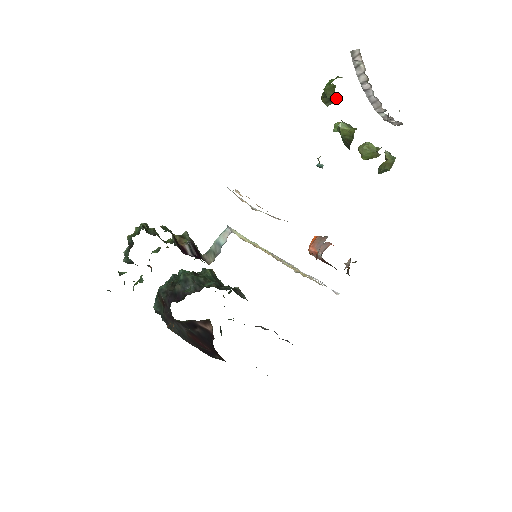
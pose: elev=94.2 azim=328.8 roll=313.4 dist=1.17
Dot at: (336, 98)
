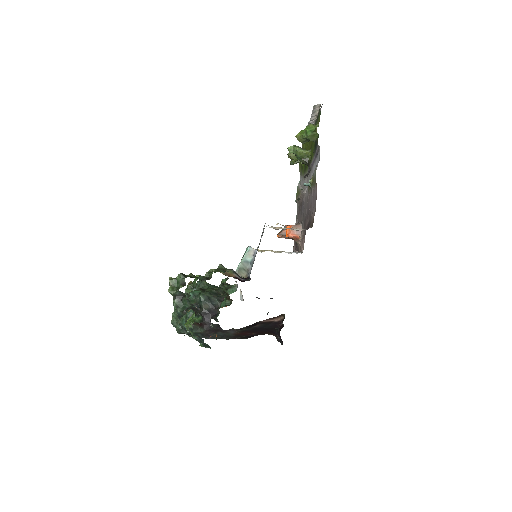
Dot at: (313, 139)
